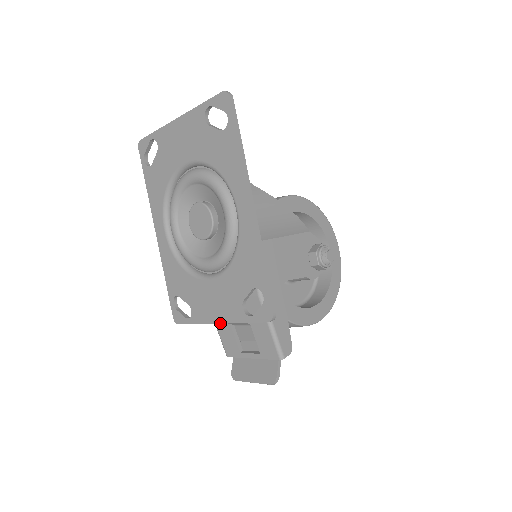
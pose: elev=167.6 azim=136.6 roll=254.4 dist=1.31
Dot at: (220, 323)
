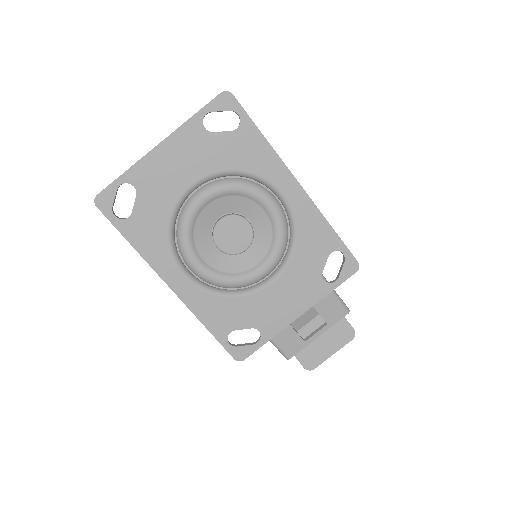
Dot at: occluded
